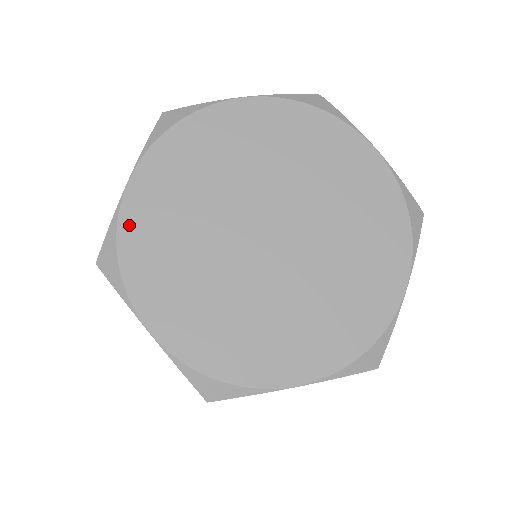
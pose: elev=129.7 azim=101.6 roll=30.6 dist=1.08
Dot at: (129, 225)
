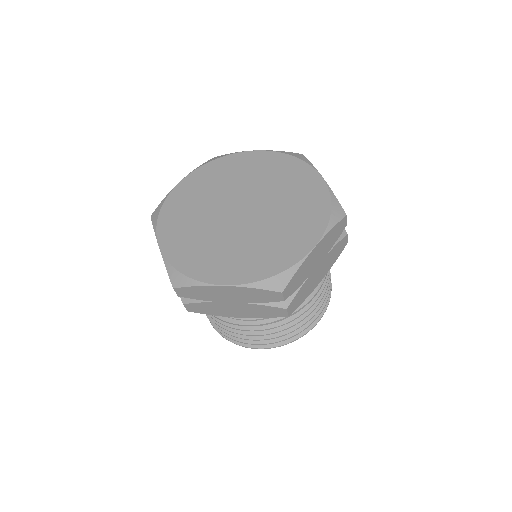
Dot at: (172, 198)
